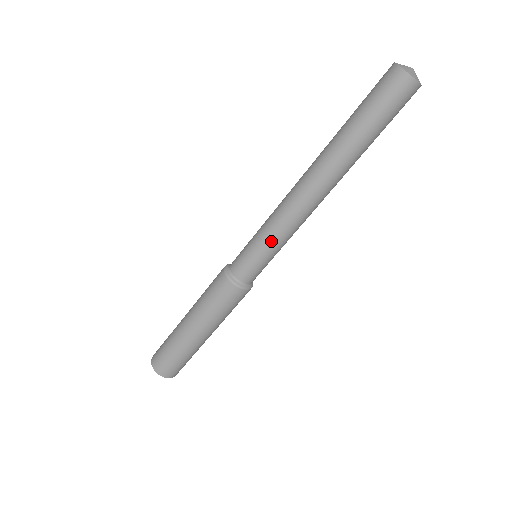
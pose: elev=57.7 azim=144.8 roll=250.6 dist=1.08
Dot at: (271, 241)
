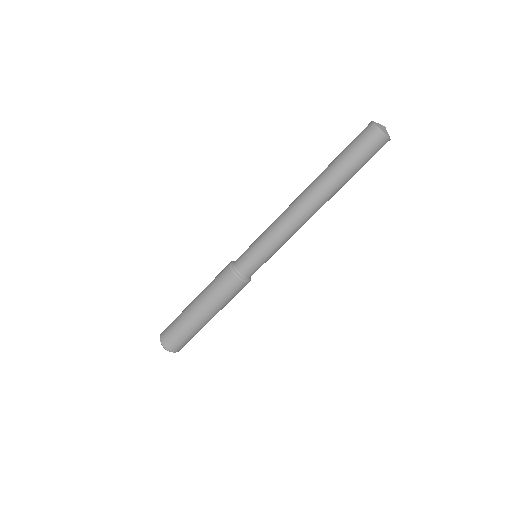
Dot at: (264, 238)
